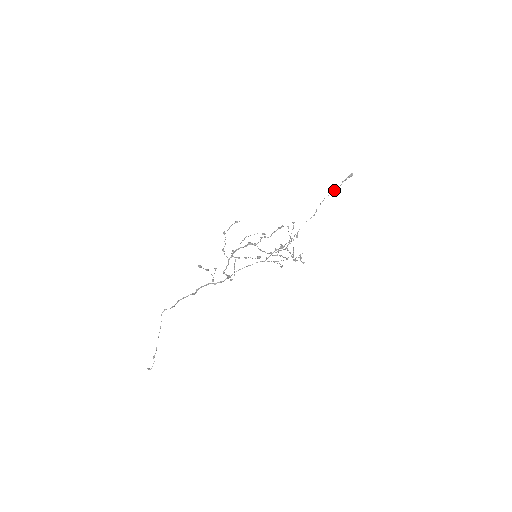
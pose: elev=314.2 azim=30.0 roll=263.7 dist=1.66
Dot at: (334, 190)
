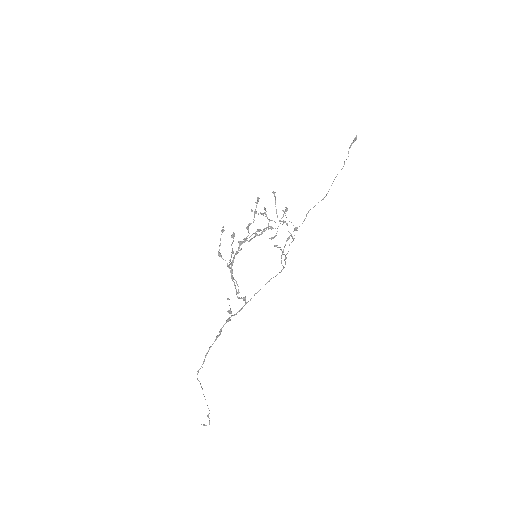
Dot at: (343, 166)
